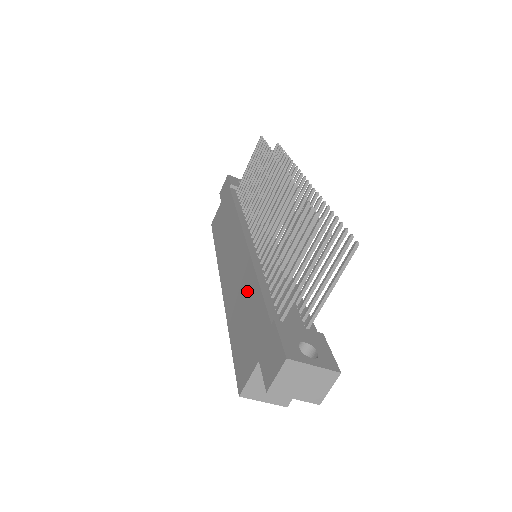
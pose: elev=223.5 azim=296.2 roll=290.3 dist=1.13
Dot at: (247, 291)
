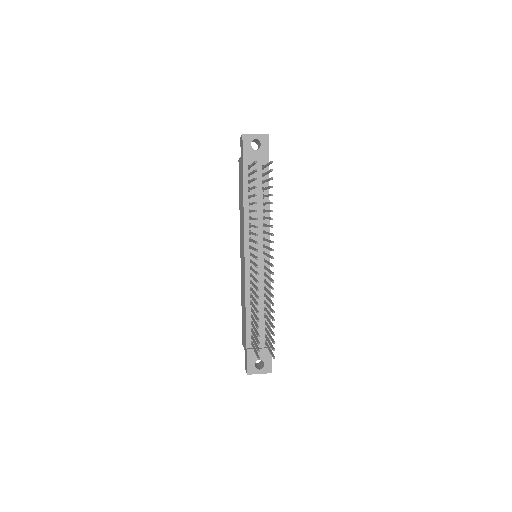
Dot at: (244, 303)
